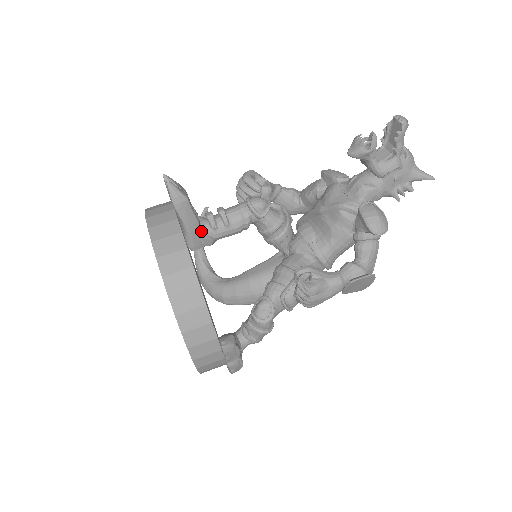
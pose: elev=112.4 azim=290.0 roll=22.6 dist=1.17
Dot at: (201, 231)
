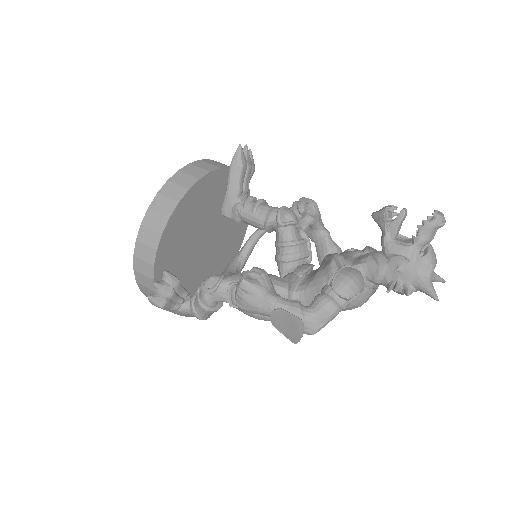
Dot at: (236, 202)
